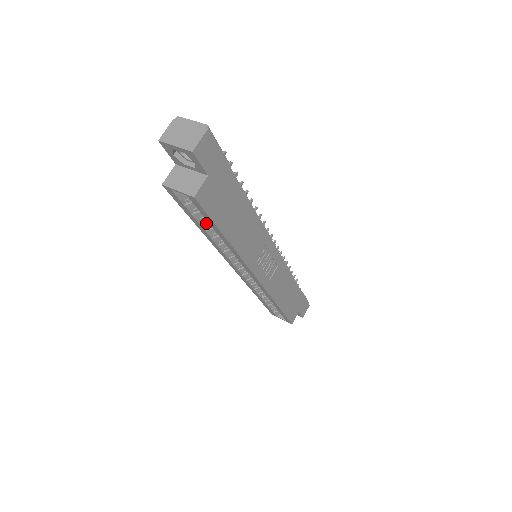
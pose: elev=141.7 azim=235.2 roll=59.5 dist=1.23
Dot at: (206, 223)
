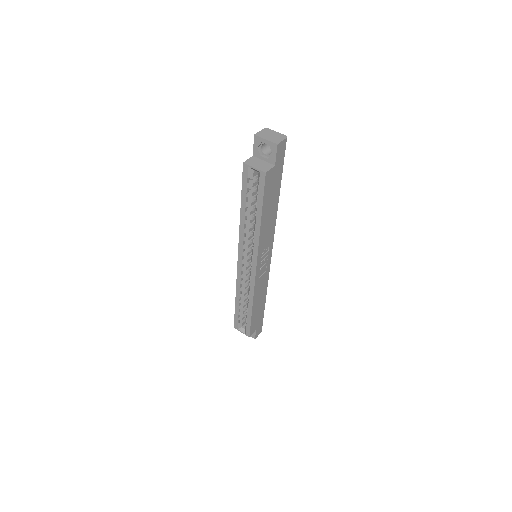
Dot at: (250, 205)
